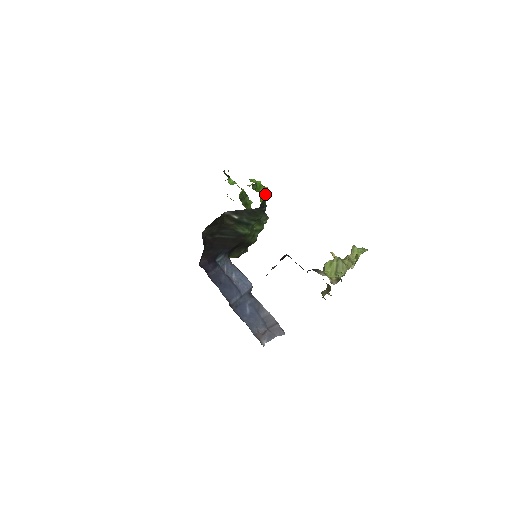
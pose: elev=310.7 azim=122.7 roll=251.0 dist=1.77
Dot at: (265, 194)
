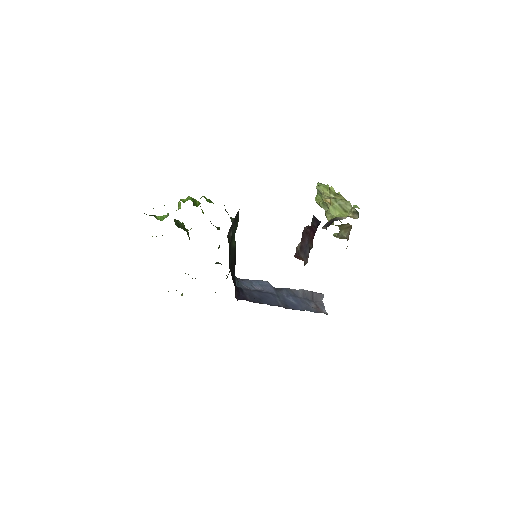
Dot at: occluded
